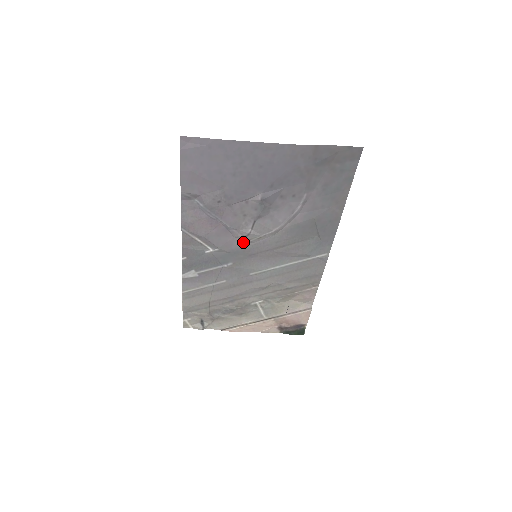
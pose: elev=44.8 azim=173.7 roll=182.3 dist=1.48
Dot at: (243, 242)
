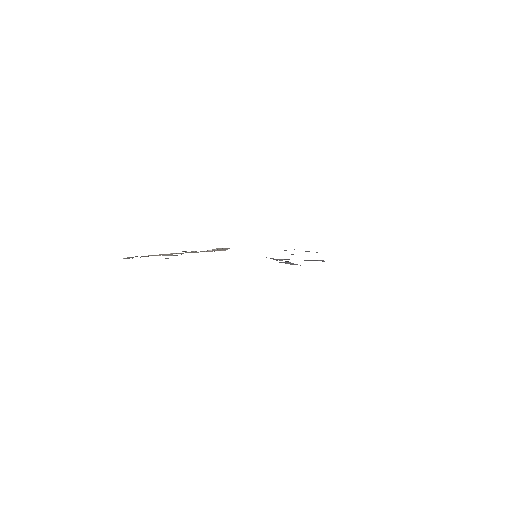
Dot at: occluded
